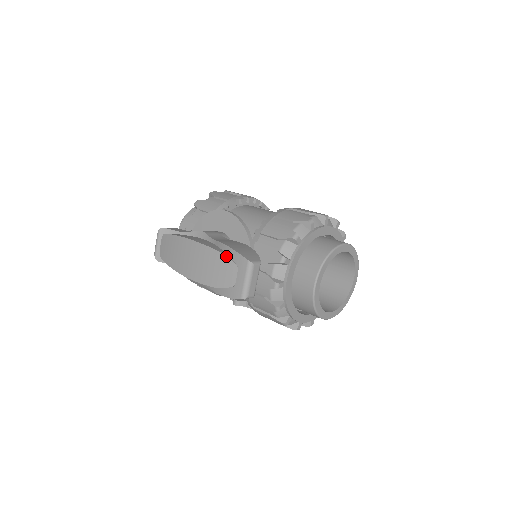
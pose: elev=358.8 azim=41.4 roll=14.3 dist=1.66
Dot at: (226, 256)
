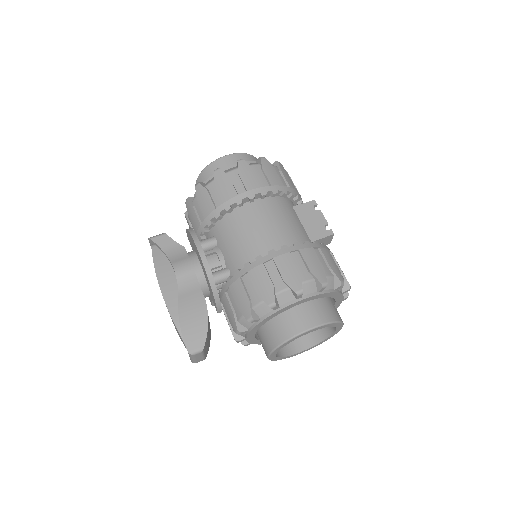
Dot at: (177, 330)
